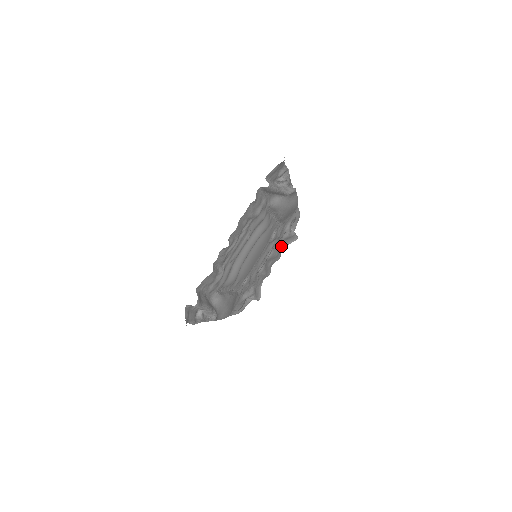
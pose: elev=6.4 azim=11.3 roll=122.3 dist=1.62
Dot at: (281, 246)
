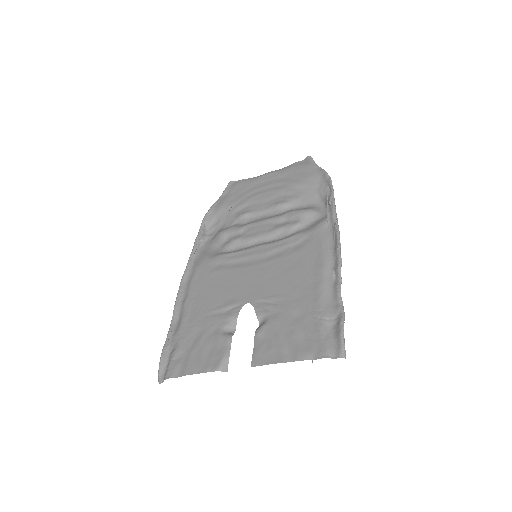
Dot at: (289, 174)
